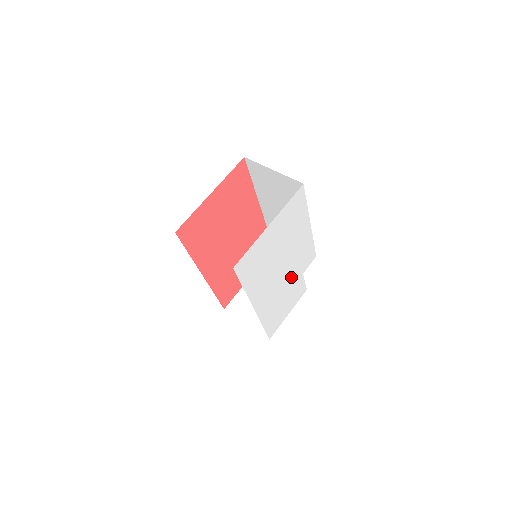
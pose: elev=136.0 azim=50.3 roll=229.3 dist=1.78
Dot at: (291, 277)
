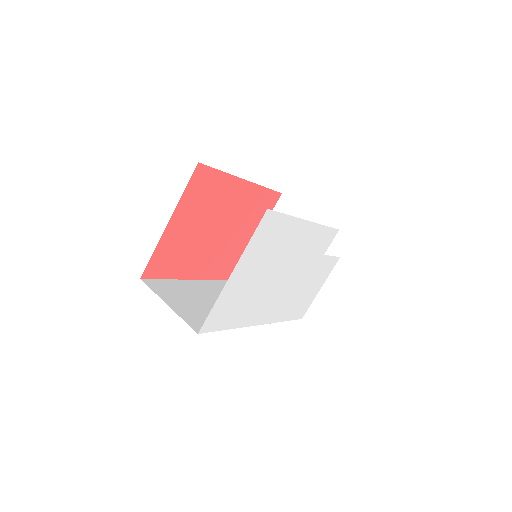
Dot at: (304, 270)
